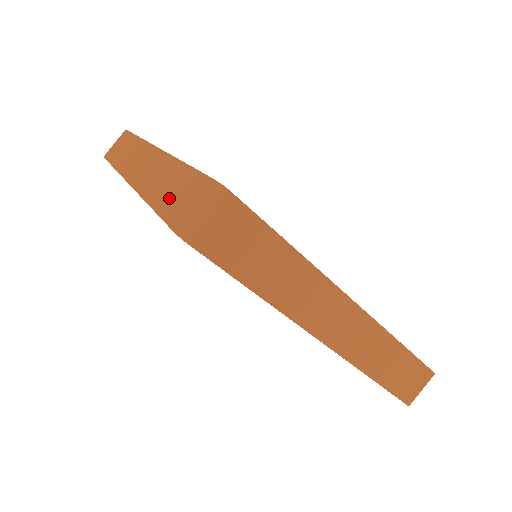
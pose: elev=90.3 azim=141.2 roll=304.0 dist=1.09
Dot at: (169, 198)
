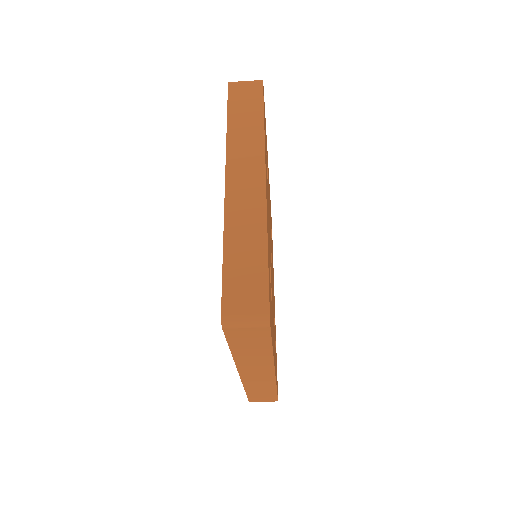
Dot at: (238, 268)
